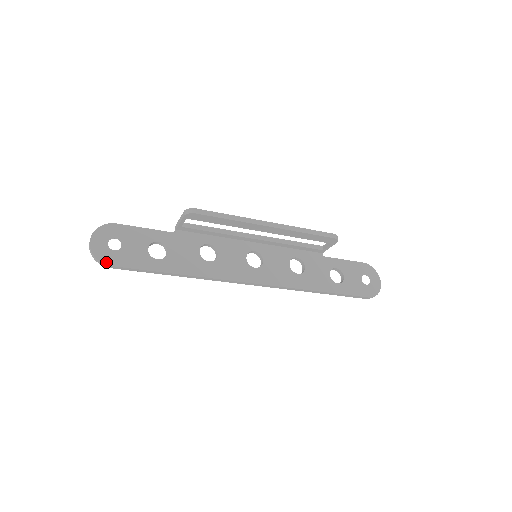
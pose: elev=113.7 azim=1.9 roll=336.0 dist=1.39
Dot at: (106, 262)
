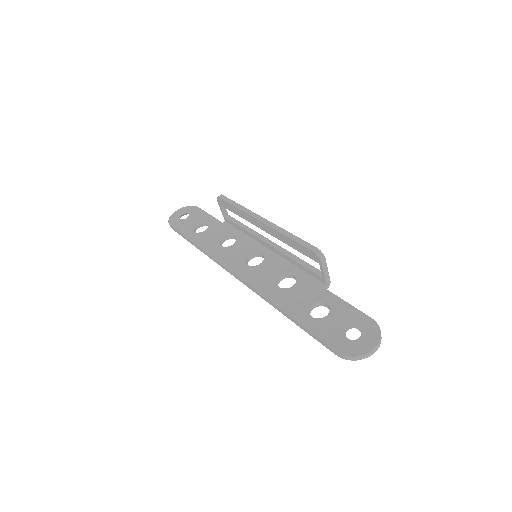
Dot at: (170, 223)
